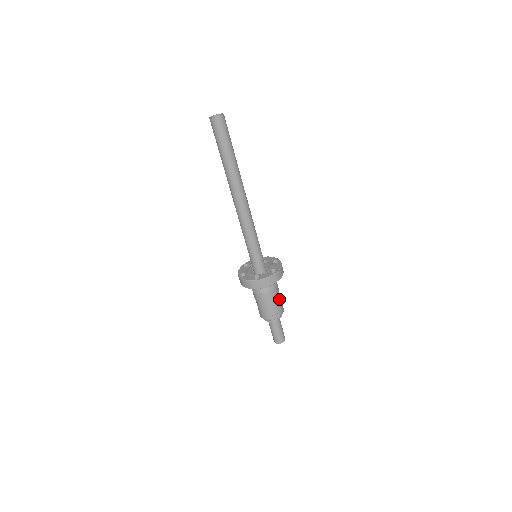
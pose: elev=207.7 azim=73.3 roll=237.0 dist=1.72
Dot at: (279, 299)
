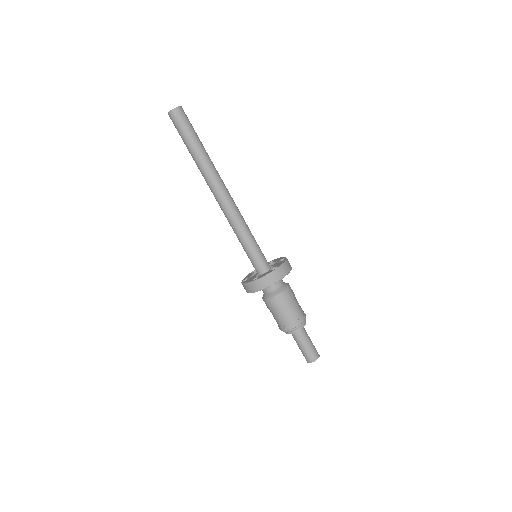
Dot at: (295, 304)
